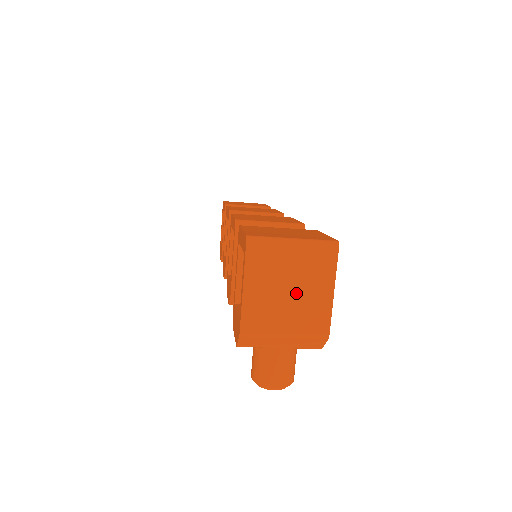
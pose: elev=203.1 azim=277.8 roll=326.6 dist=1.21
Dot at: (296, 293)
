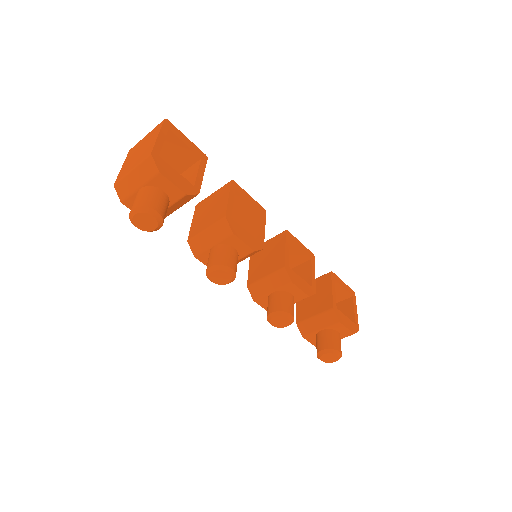
Dot at: (142, 150)
